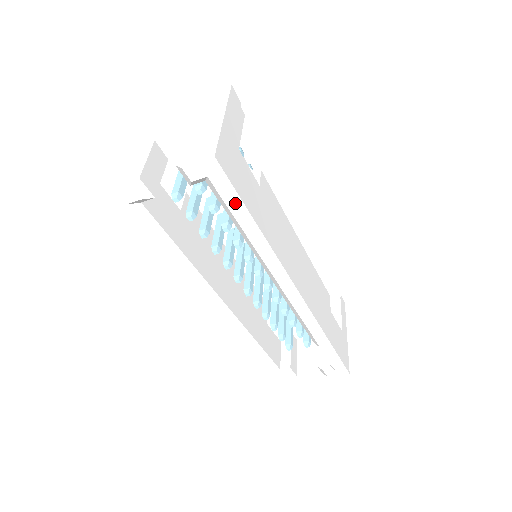
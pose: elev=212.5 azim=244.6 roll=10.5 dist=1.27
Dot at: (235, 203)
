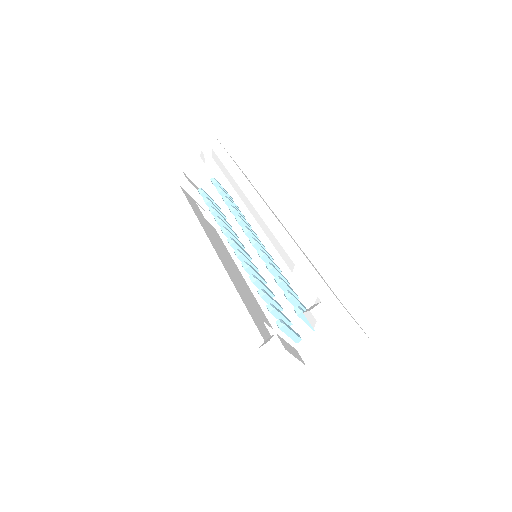
Dot at: (224, 156)
